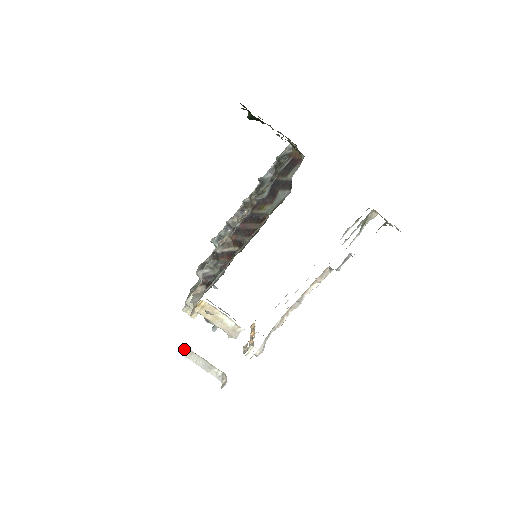
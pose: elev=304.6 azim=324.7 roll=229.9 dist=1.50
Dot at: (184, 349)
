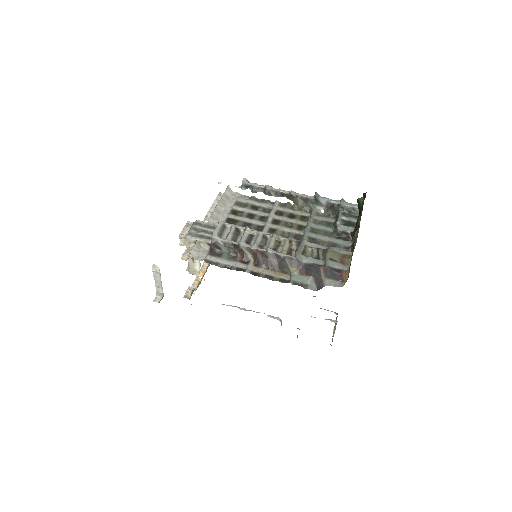
Dot at: (157, 268)
